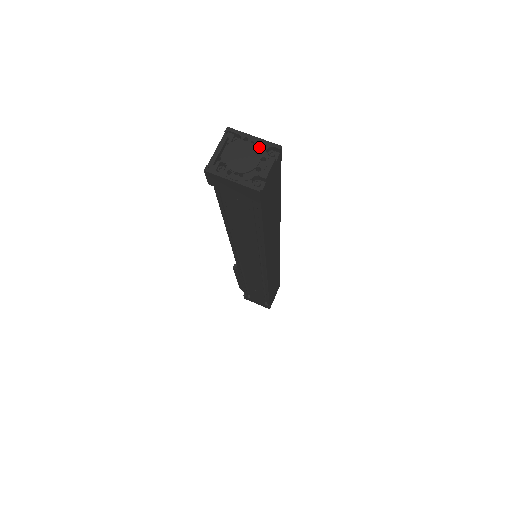
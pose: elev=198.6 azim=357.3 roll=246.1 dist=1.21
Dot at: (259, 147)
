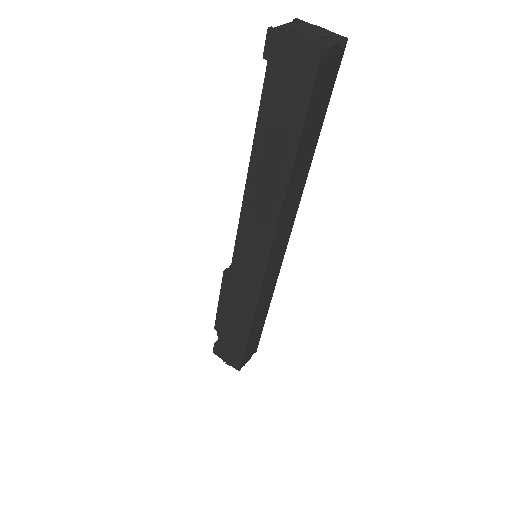
Dot at: (326, 32)
